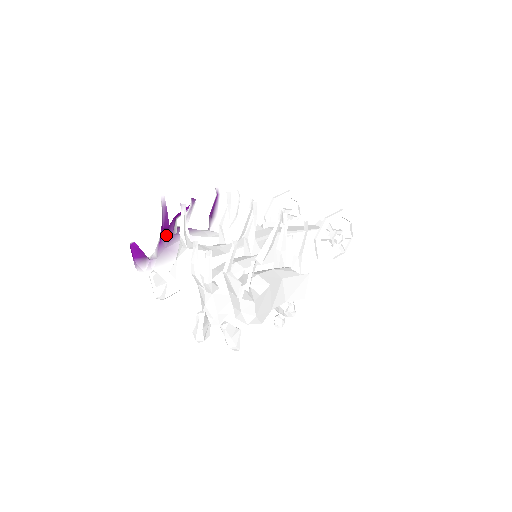
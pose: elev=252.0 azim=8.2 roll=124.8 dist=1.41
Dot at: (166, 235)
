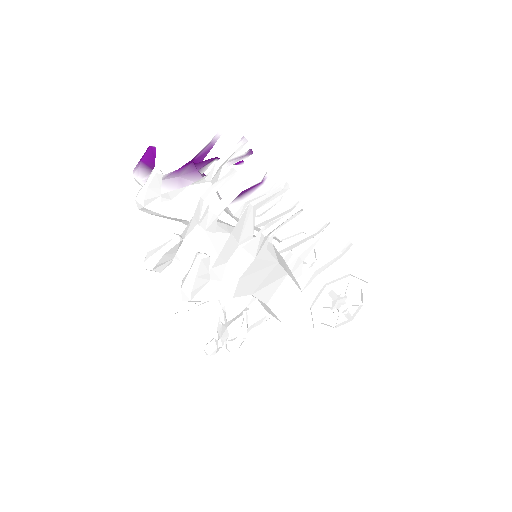
Dot at: (191, 167)
